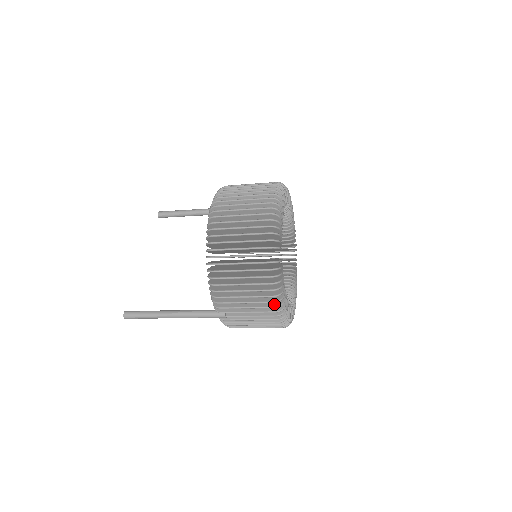
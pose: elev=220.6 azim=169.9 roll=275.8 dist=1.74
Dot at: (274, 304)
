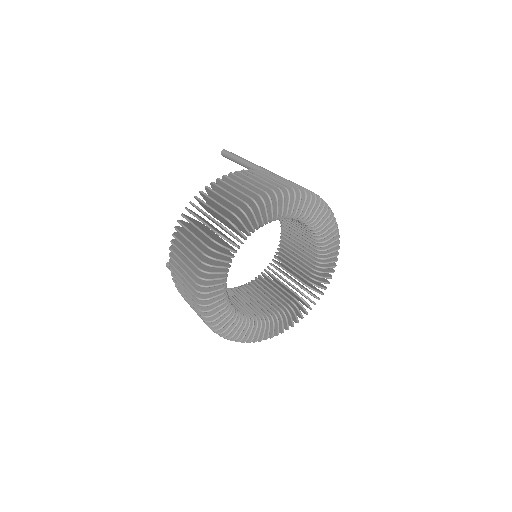
Dot at: occluded
